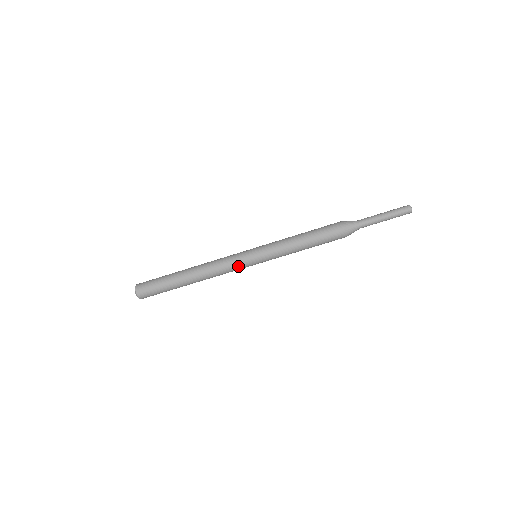
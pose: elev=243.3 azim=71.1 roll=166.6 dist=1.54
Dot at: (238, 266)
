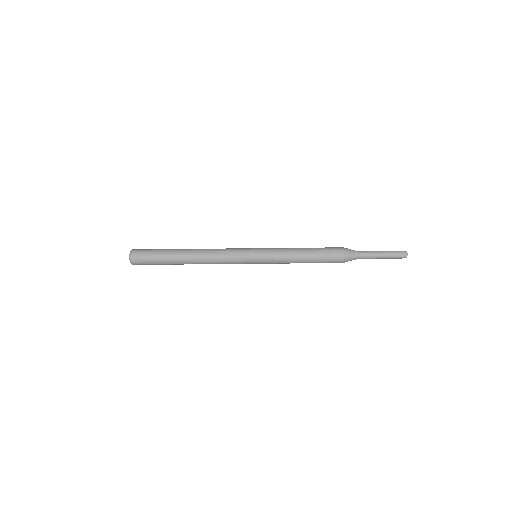
Dot at: (237, 263)
